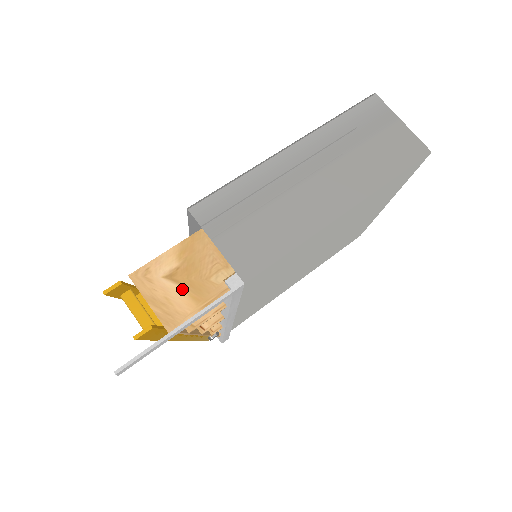
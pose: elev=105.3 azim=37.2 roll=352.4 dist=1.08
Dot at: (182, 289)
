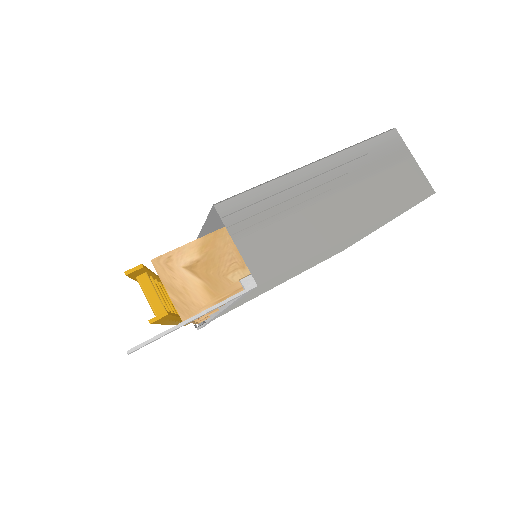
Dot at: (200, 282)
